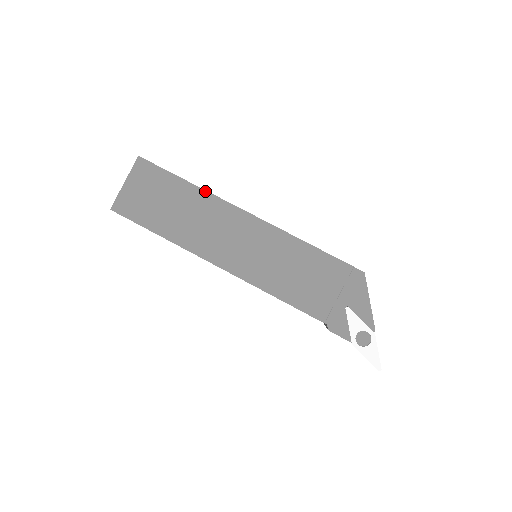
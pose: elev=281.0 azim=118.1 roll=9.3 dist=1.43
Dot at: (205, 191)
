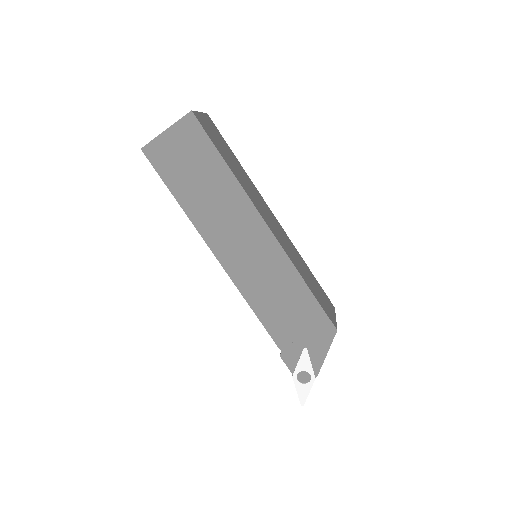
Dot at: (238, 183)
